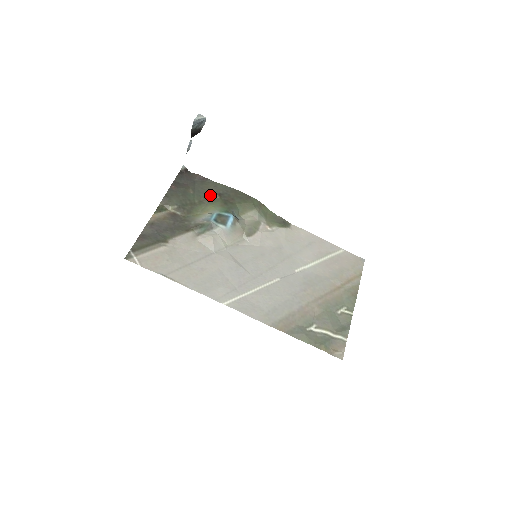
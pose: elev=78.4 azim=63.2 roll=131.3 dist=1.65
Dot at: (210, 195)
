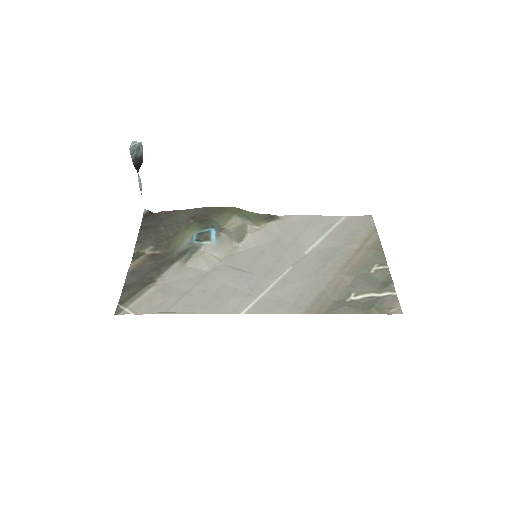
Dot at: (183, 223)
